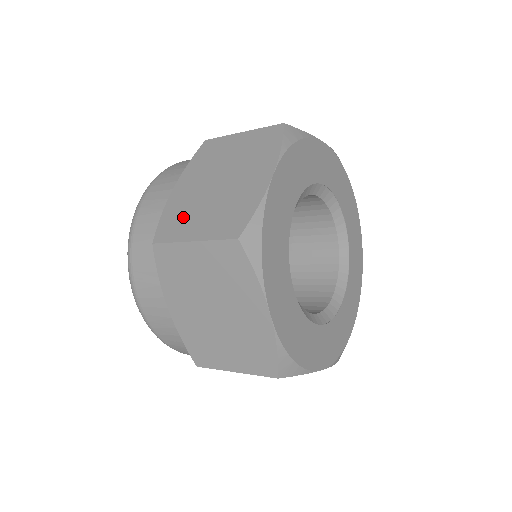
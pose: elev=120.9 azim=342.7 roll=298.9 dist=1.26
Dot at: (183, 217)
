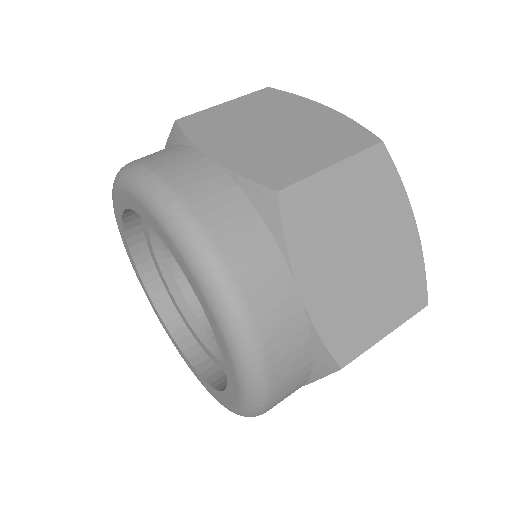
Dot at: (279, 160)
